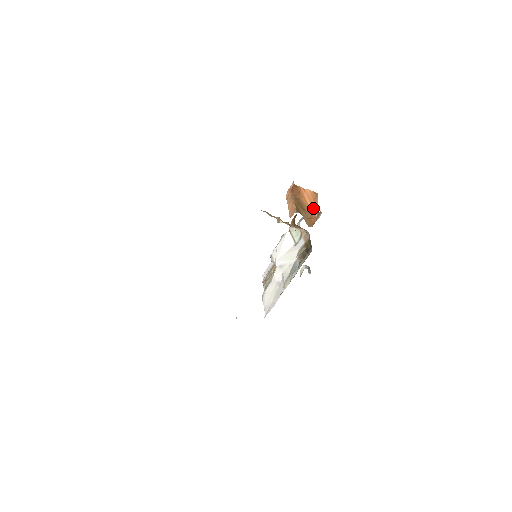
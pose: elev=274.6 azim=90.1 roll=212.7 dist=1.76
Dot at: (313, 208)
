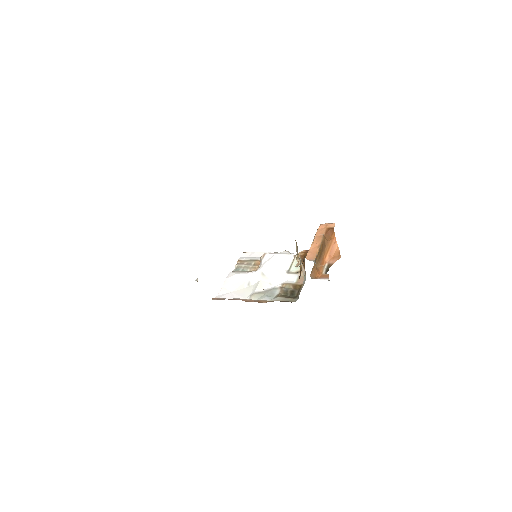
Dot at: (327, 262)
